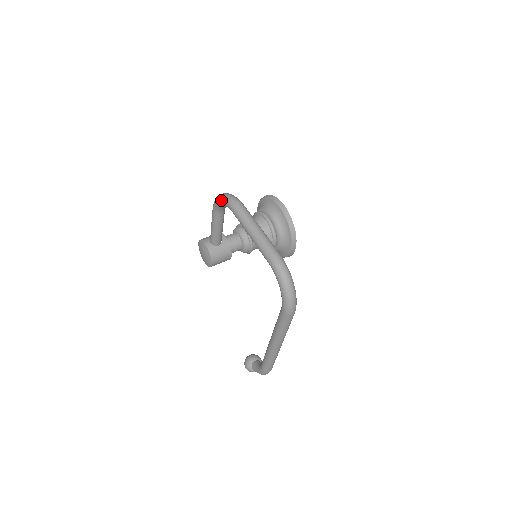
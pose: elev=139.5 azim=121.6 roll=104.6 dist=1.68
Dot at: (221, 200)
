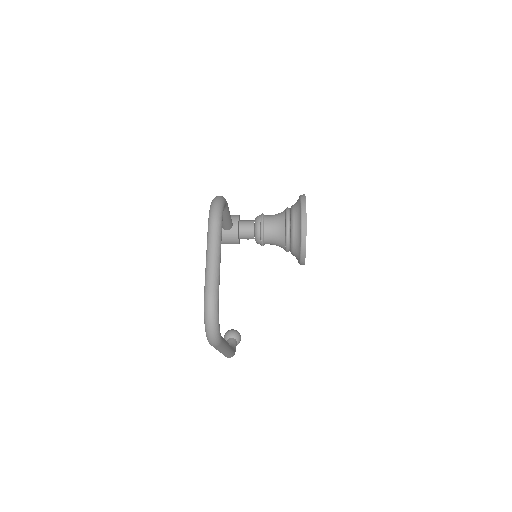
Dot at: (210, 205)
